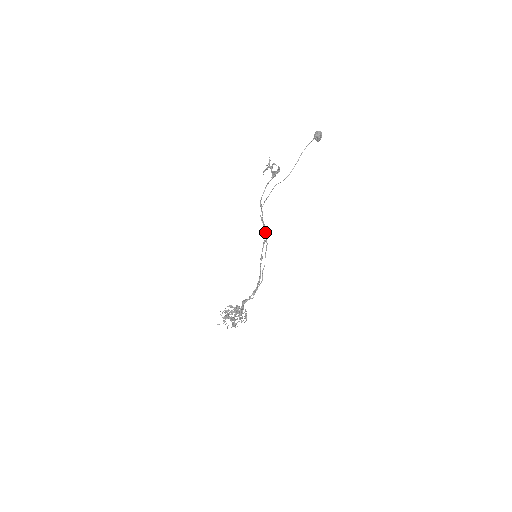
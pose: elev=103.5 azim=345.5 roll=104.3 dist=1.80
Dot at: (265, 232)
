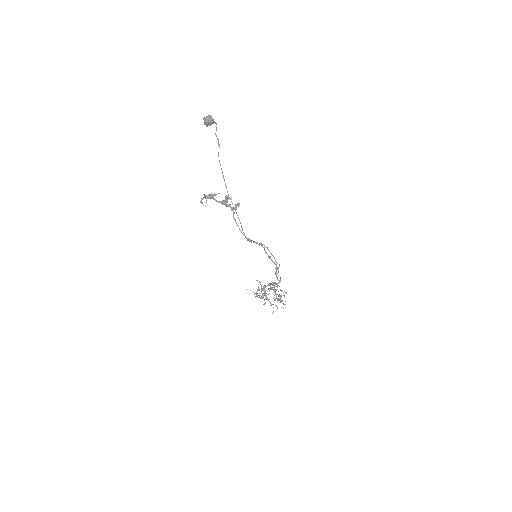
Dot at: (261, 245)
